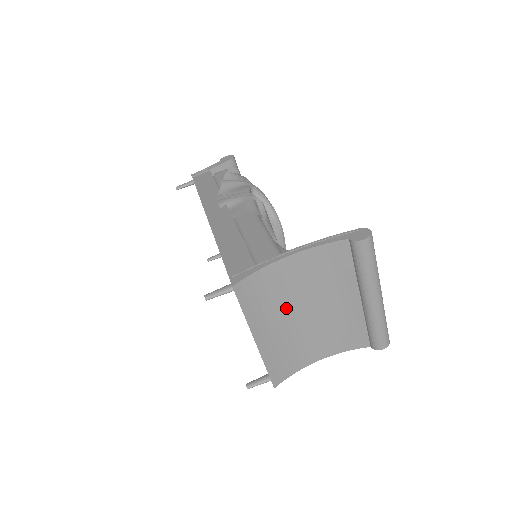
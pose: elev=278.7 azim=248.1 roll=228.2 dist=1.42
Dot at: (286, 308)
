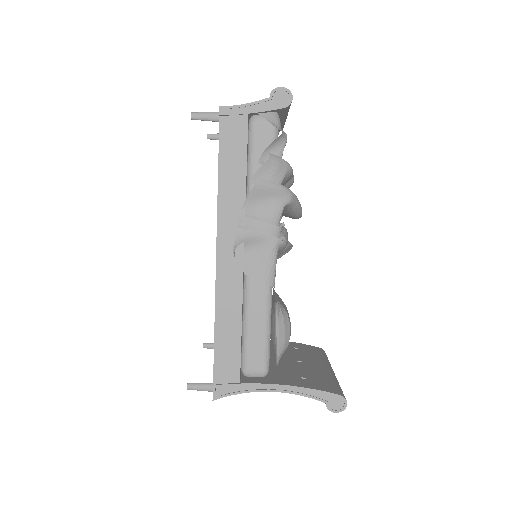
Dot at: occluded
